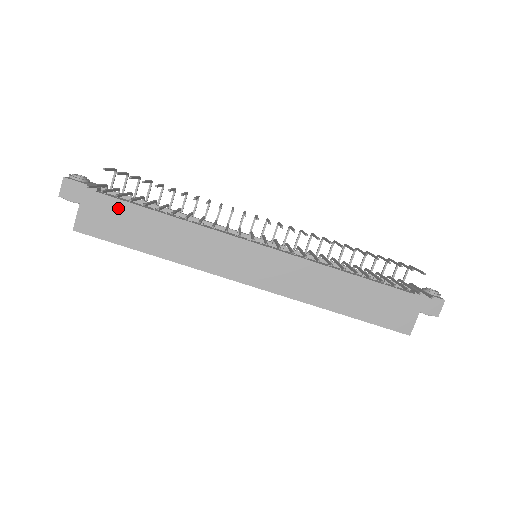
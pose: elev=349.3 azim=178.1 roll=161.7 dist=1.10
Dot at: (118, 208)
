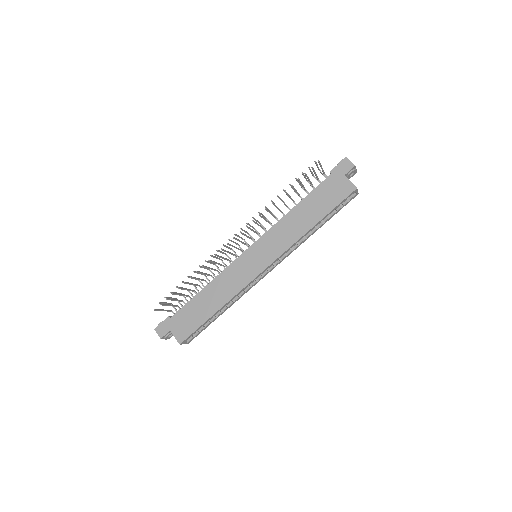
Dot at: (184, 312)
